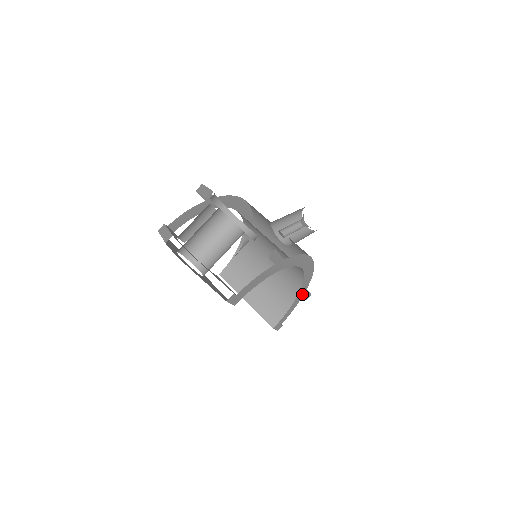
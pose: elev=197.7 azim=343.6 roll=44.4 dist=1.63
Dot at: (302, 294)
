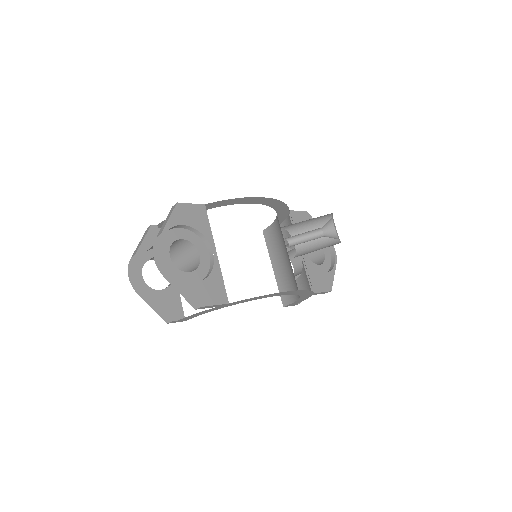
Dot at: (310, 295)
